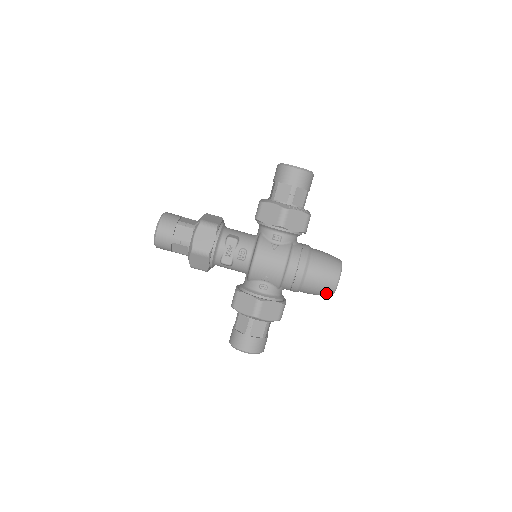
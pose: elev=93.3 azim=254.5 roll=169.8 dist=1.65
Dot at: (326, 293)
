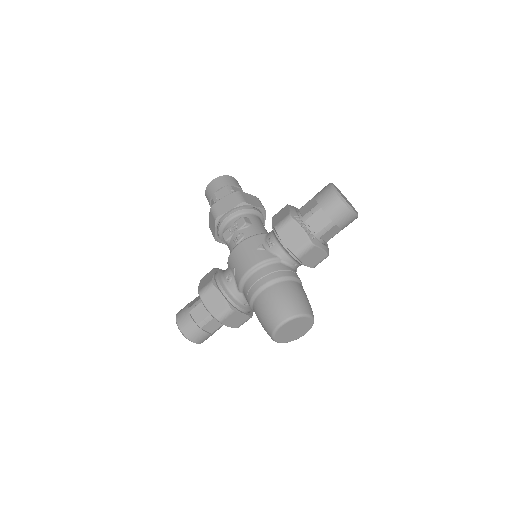
Dot at: (267, 329)
